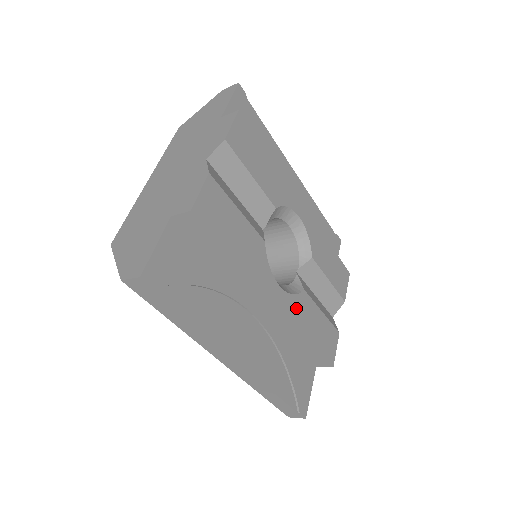
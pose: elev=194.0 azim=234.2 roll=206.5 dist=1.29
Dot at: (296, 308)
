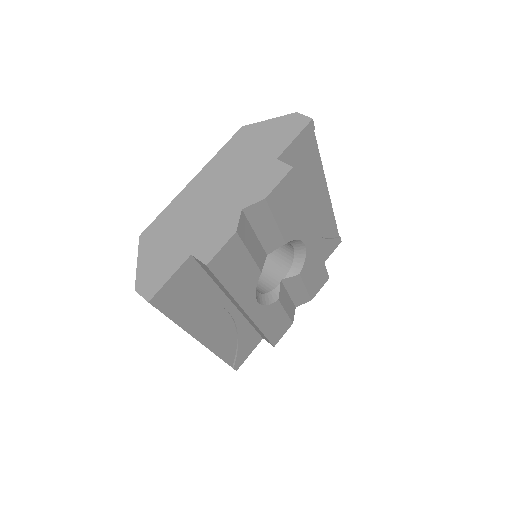
Dot at: (264, 314)
